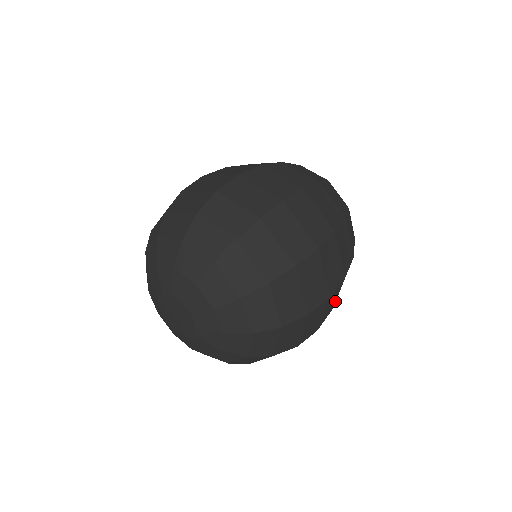
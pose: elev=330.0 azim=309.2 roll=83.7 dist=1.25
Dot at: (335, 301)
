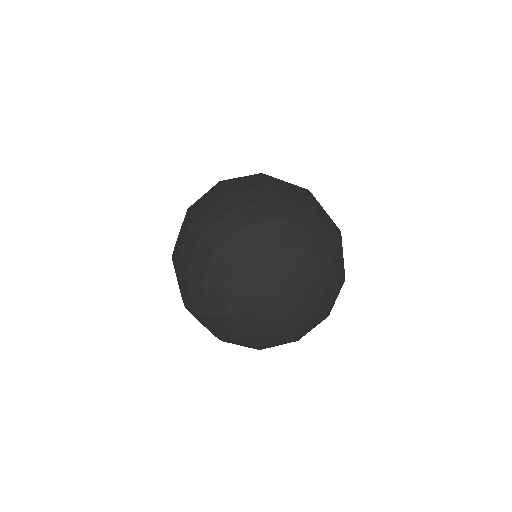
Dot at: occluded
